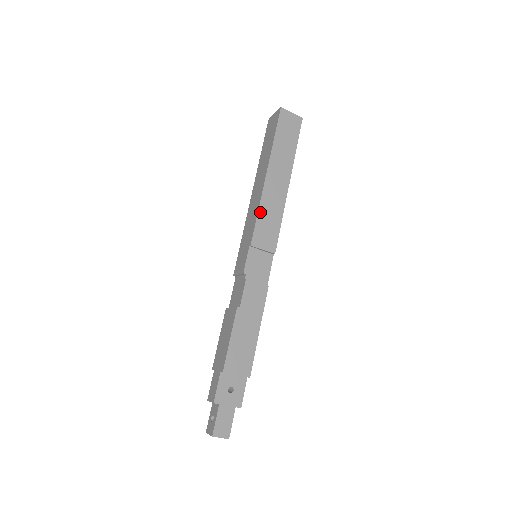
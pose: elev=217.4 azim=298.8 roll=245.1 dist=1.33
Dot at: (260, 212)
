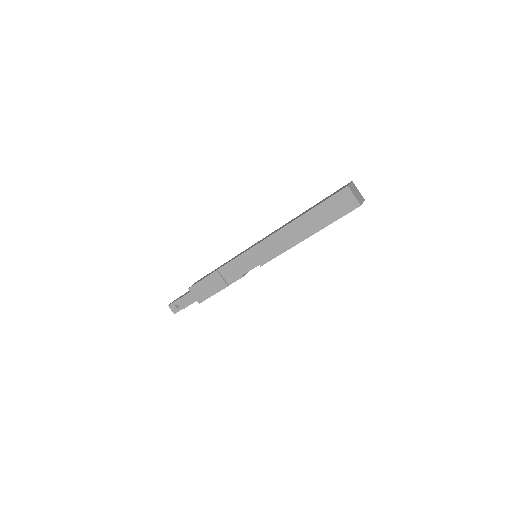
Dot at: occluded
